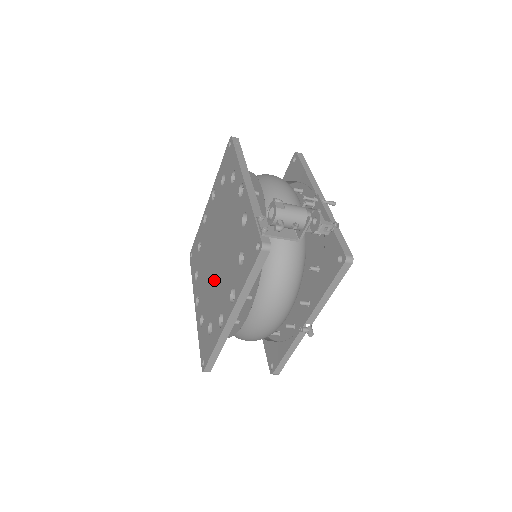
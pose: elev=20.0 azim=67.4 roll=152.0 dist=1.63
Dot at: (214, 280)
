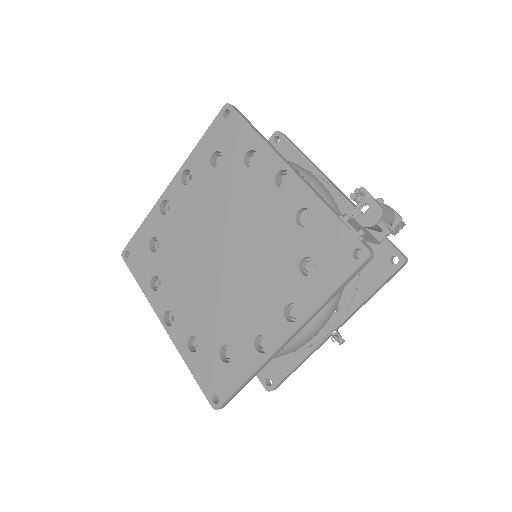
Dot at: (223, 291)
